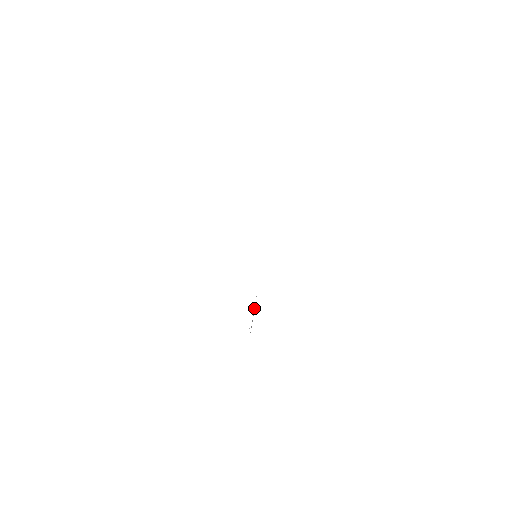
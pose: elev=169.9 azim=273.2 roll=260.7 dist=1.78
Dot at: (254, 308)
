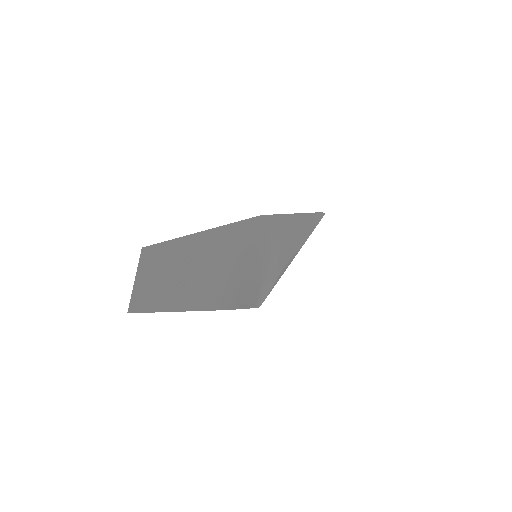
Dot at: (279, 278)
